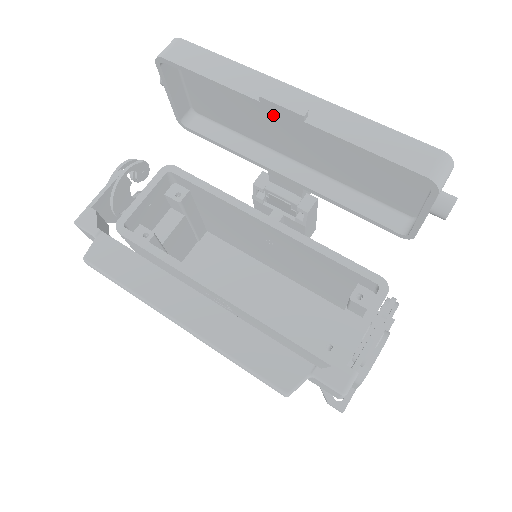
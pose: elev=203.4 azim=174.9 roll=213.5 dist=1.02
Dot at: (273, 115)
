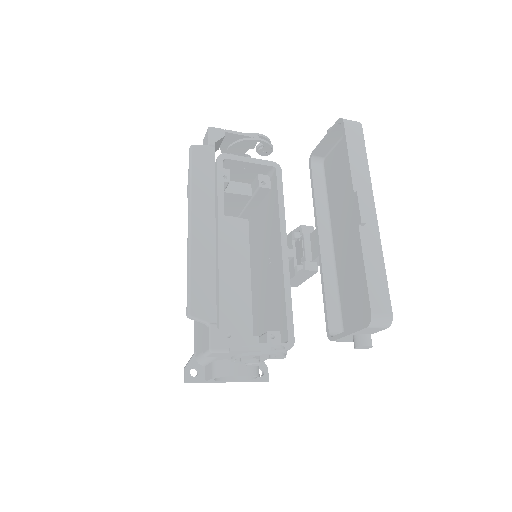
Dot at: (352, 208)
